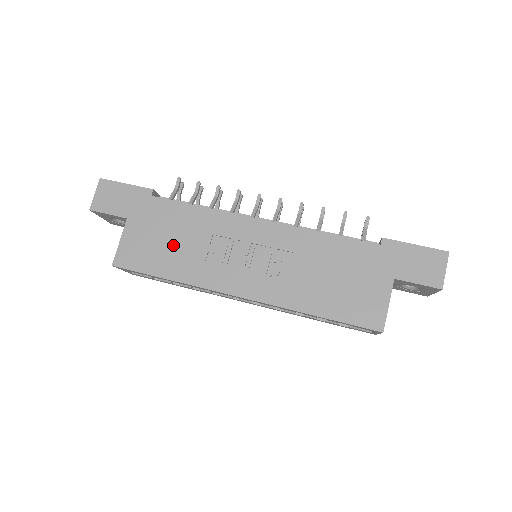
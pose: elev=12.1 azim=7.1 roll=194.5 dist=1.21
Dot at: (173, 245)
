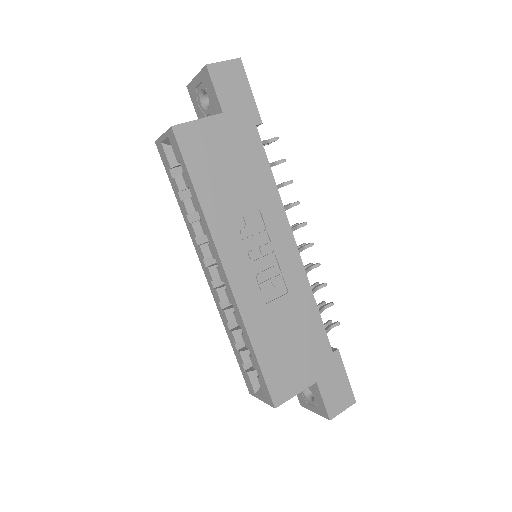
Dot at: (229, 178)
